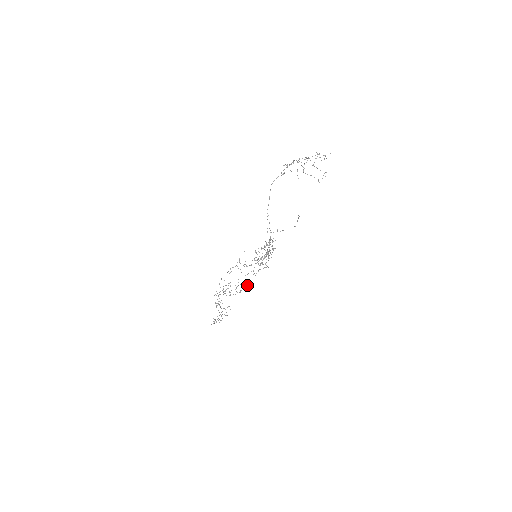
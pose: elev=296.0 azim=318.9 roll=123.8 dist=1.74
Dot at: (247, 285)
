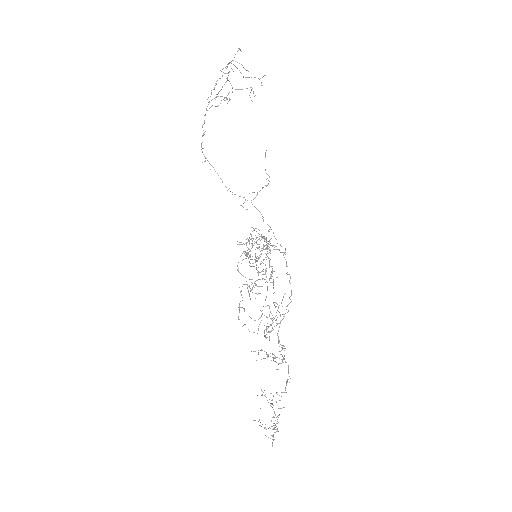
Dot at: (285, 293)
